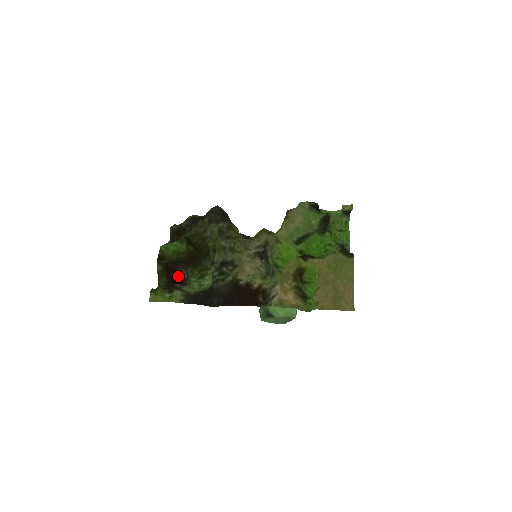
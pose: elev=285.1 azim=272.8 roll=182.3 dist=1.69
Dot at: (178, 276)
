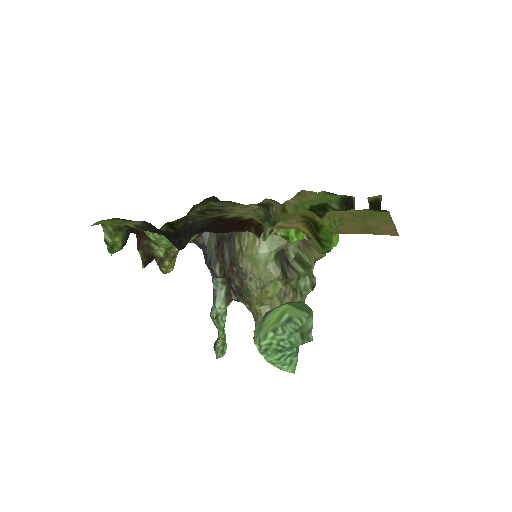
Dot at: (144, 236)
